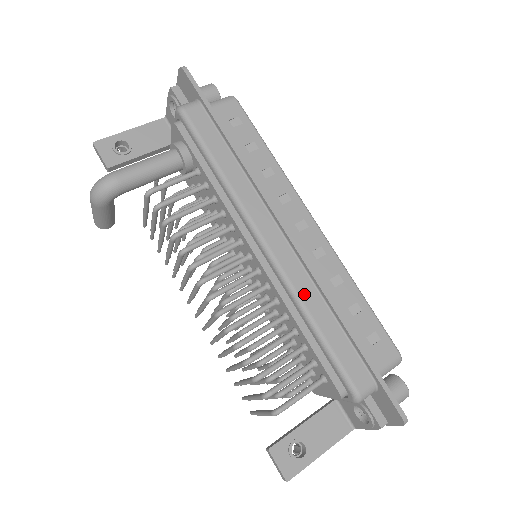
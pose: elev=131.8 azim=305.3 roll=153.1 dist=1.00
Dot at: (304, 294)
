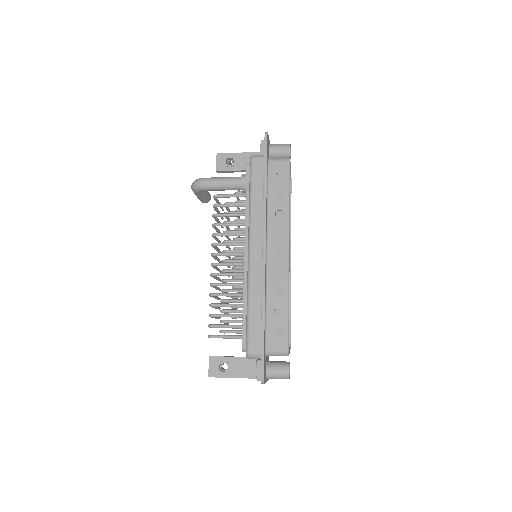
Dot at: (253, 288)
